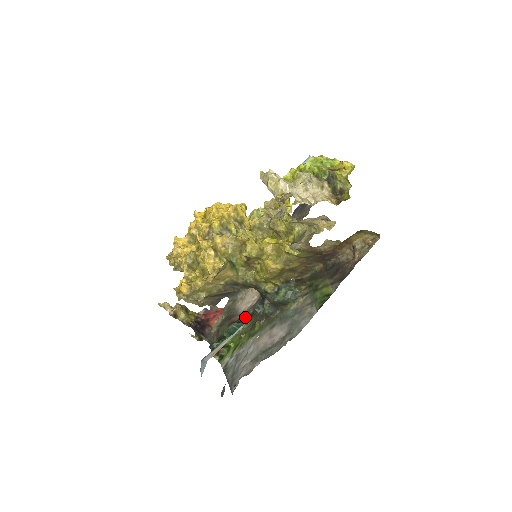
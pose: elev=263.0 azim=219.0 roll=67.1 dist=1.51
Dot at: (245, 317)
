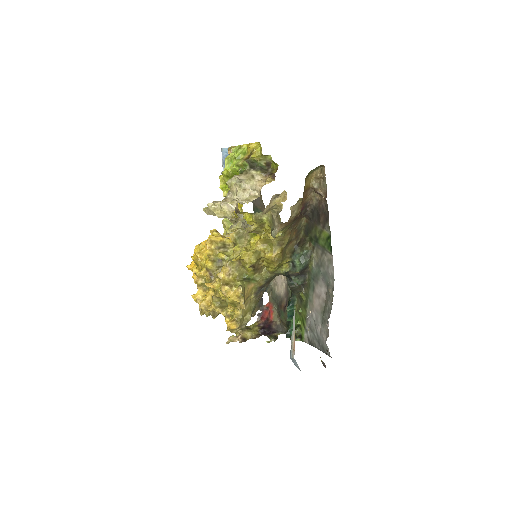
Dot at: (289, 297)
